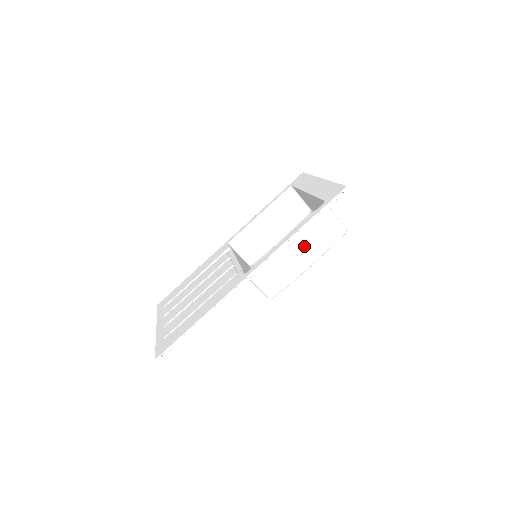
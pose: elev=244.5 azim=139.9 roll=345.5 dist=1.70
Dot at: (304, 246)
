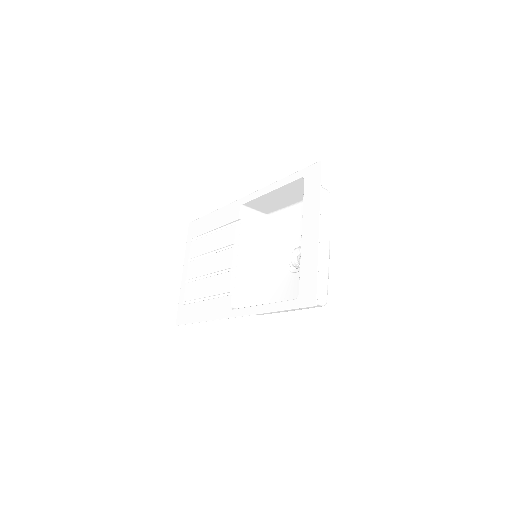
Dot at: occluded
